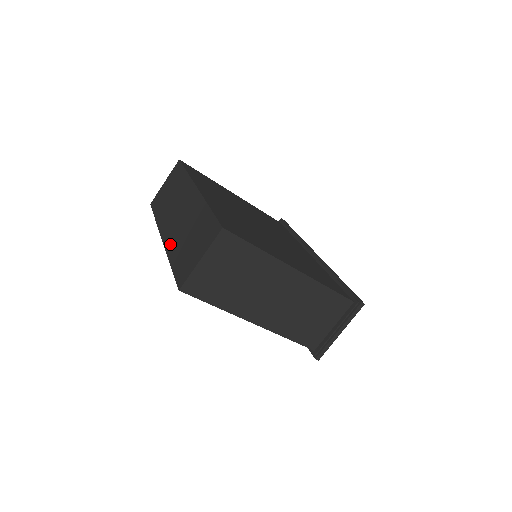
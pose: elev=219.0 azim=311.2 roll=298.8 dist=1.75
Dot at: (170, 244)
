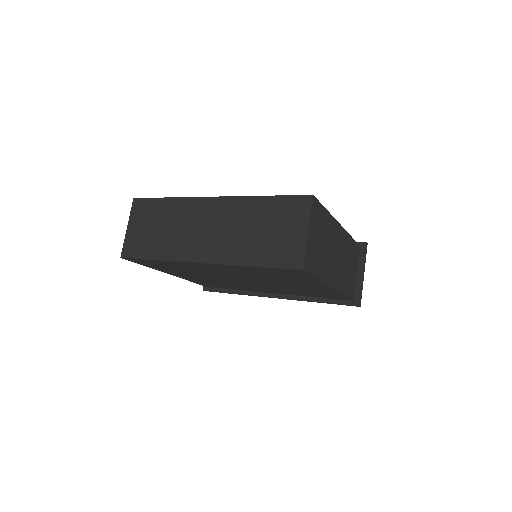
Dot at: (228, 255)
